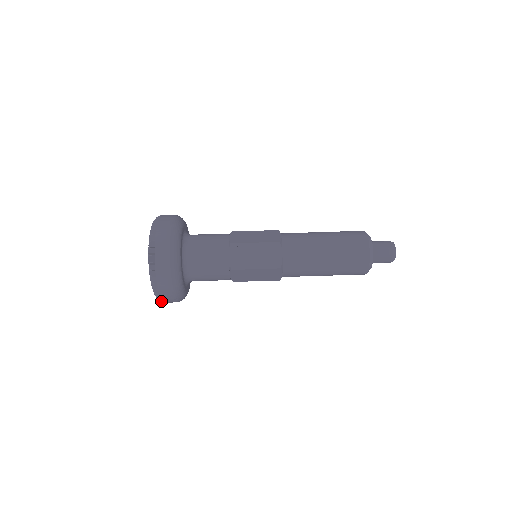
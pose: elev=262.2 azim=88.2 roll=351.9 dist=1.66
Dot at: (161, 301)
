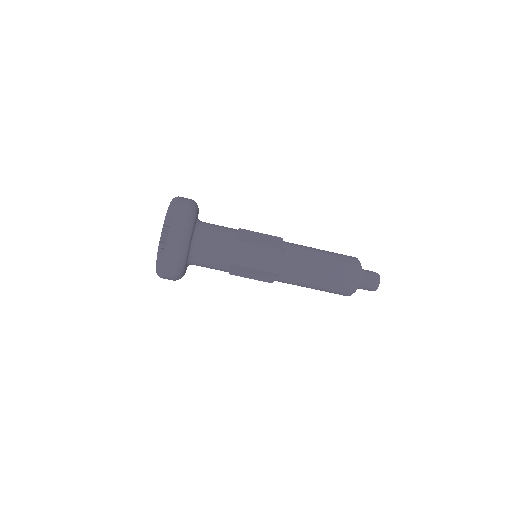
Dot at: (160, 276)
